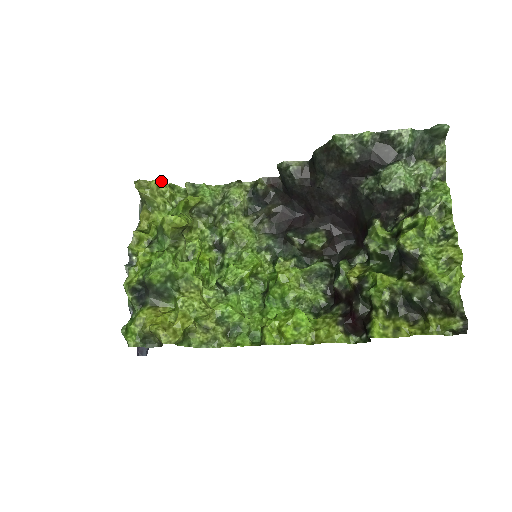
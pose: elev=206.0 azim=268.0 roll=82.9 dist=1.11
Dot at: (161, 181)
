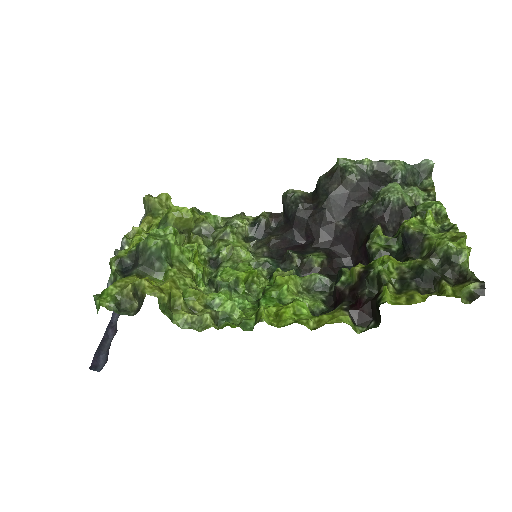
Dot at: occluded
